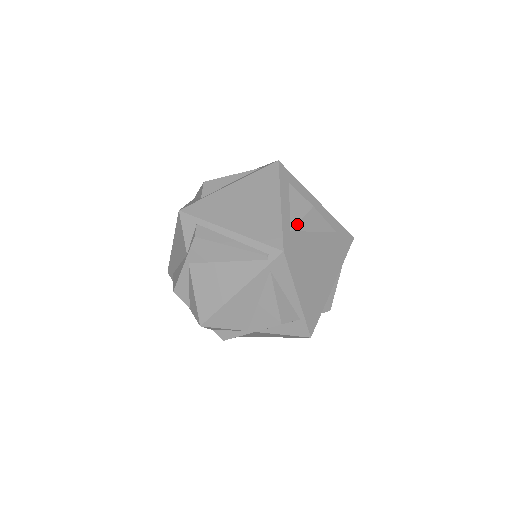
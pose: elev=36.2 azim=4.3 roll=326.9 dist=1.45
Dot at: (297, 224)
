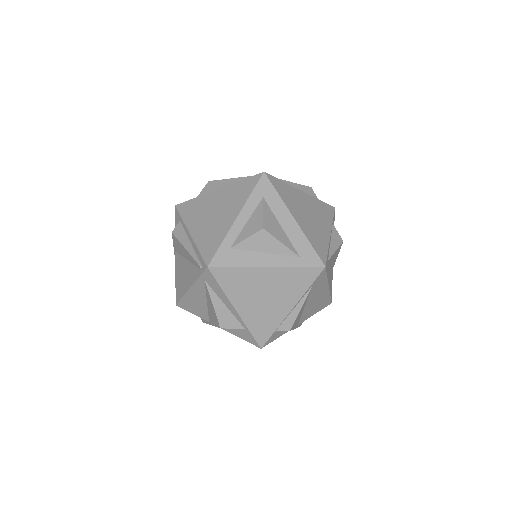
Dot at: (240, 243)
